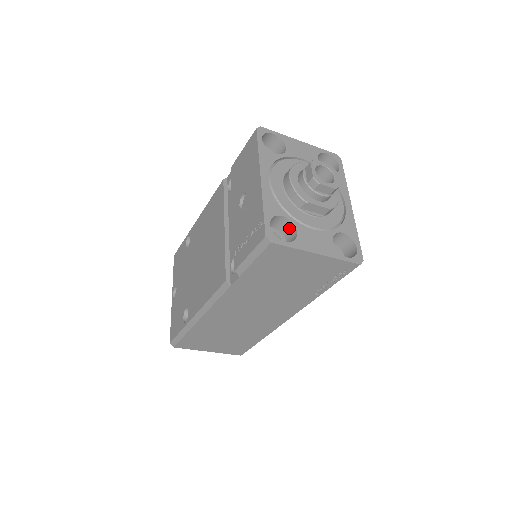
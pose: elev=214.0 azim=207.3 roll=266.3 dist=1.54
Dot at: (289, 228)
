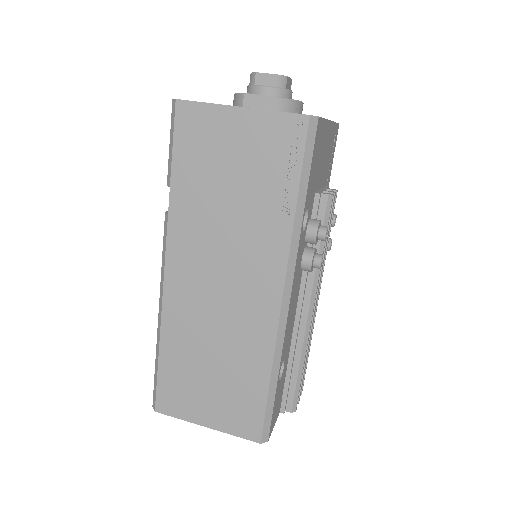
Dot at: occluded
